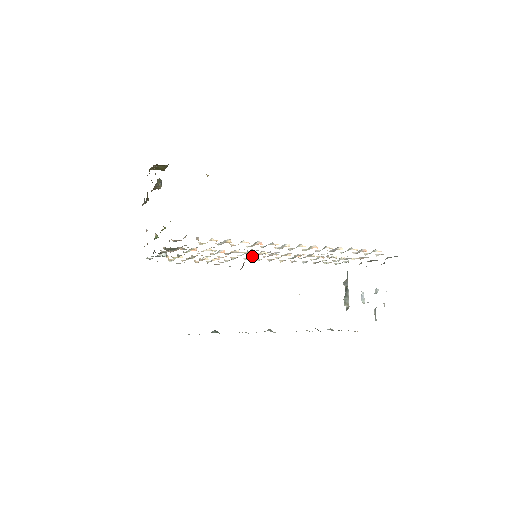
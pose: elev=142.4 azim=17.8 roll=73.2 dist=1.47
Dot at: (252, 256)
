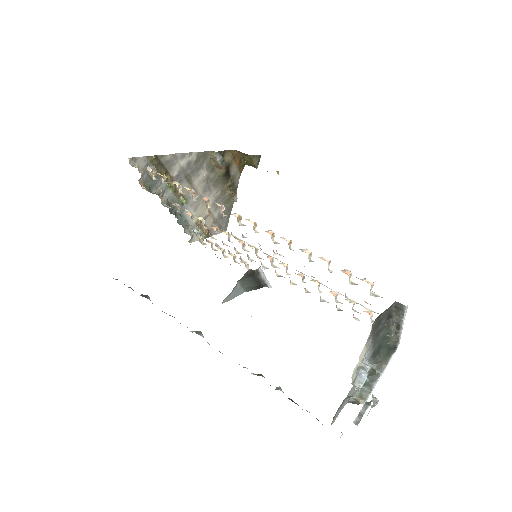
Dot at: (247, 250)
